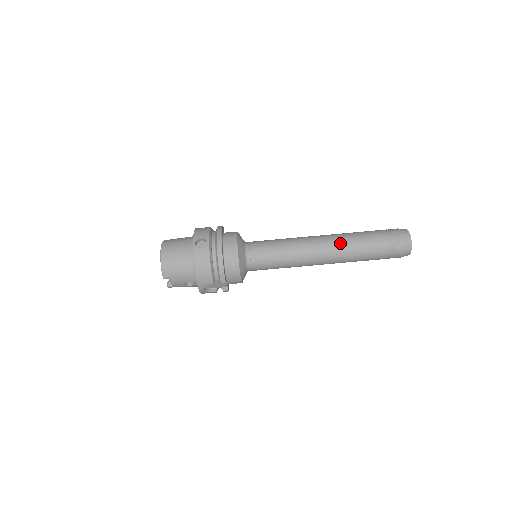
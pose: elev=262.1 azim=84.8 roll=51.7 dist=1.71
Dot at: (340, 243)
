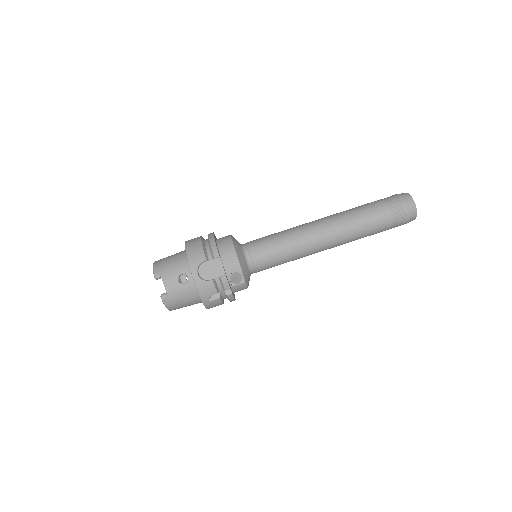
Dot at: (336, 214)
